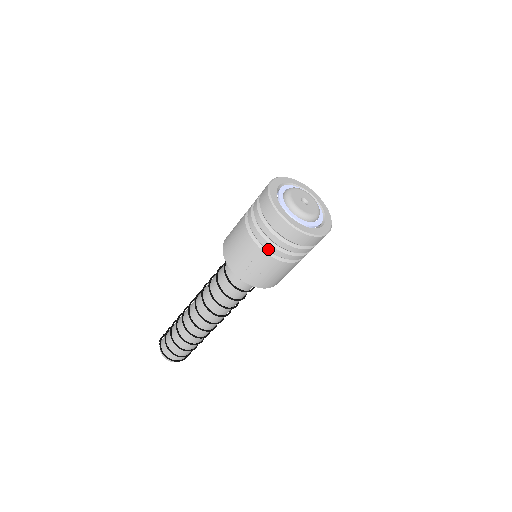
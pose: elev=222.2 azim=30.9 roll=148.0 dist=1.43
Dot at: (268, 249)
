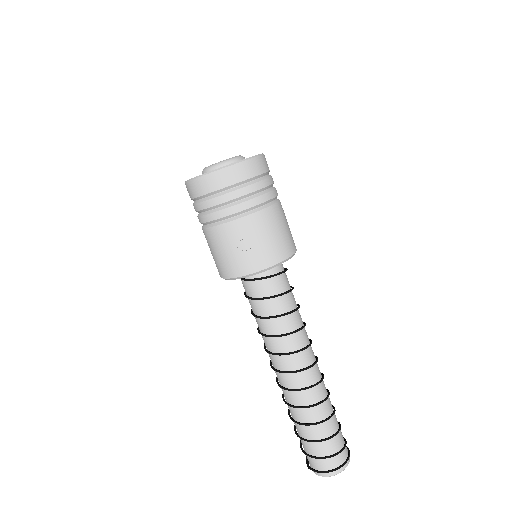
Dot at: (234, 213)
